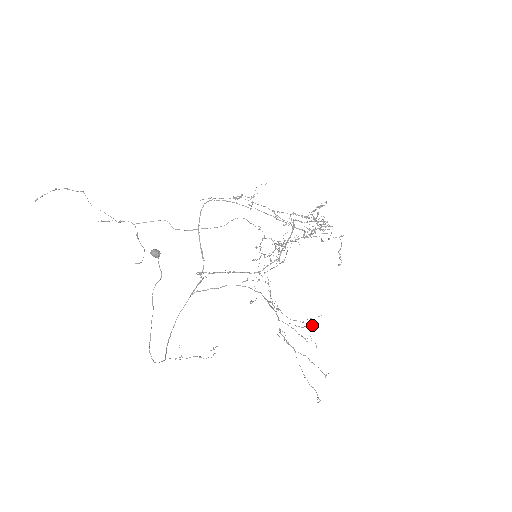
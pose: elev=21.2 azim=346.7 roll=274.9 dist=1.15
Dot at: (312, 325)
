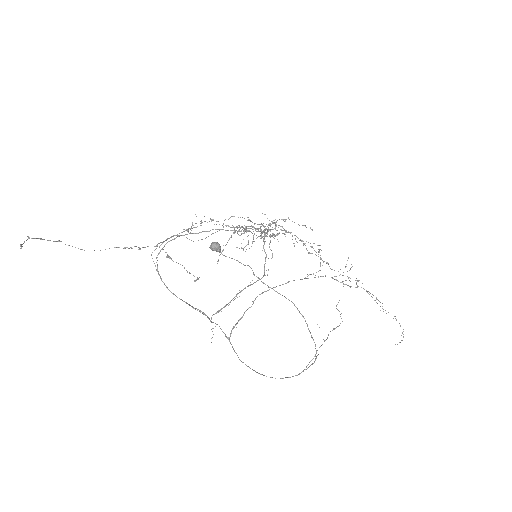
Dot at: (351, 267)
